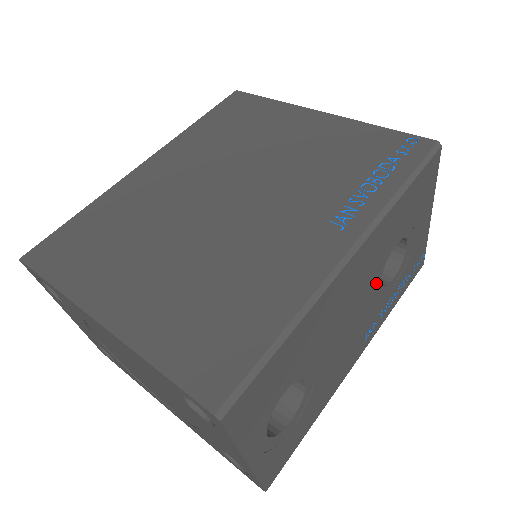
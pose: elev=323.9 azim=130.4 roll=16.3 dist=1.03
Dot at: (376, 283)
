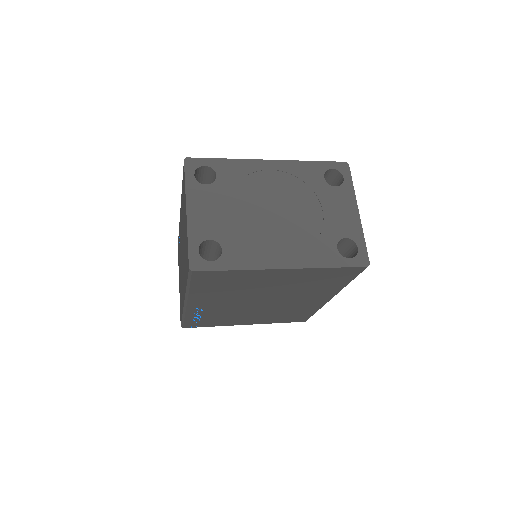
Dot at: occluded
